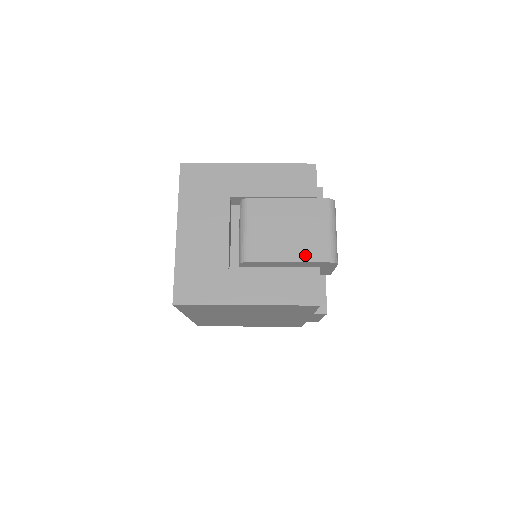
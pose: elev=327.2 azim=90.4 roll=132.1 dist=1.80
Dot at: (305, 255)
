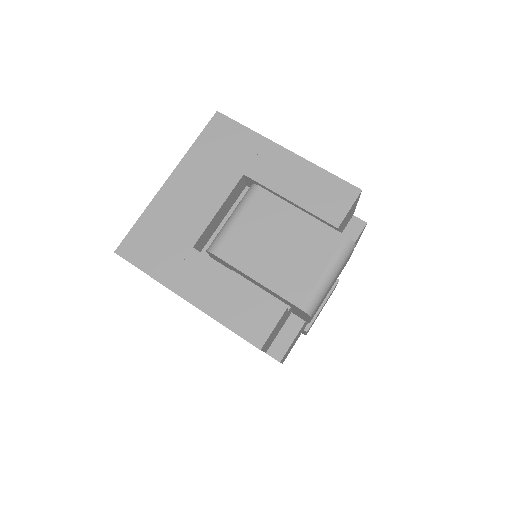
Dot at: (279, 284)
